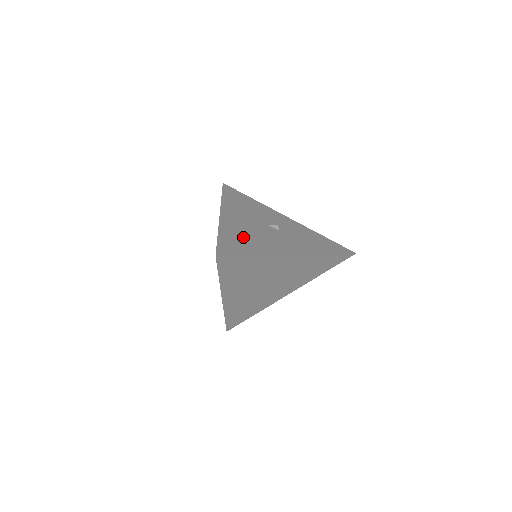
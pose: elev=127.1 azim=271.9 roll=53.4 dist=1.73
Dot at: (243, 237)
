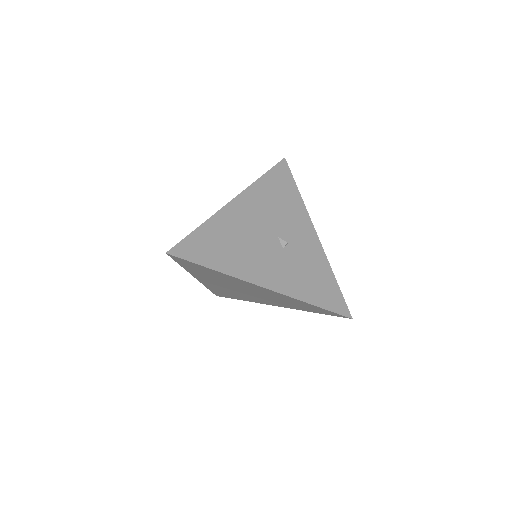
Dot at: (226, 241)
